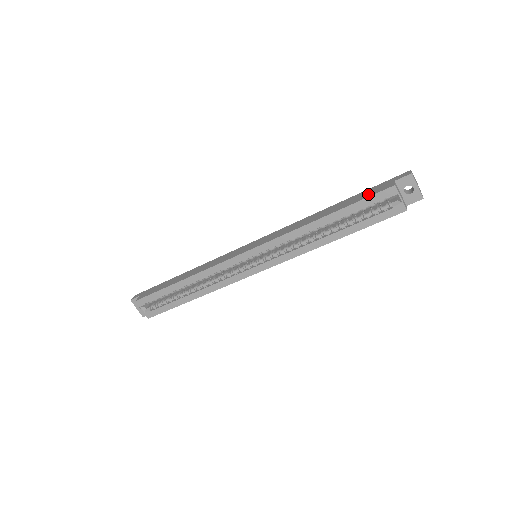
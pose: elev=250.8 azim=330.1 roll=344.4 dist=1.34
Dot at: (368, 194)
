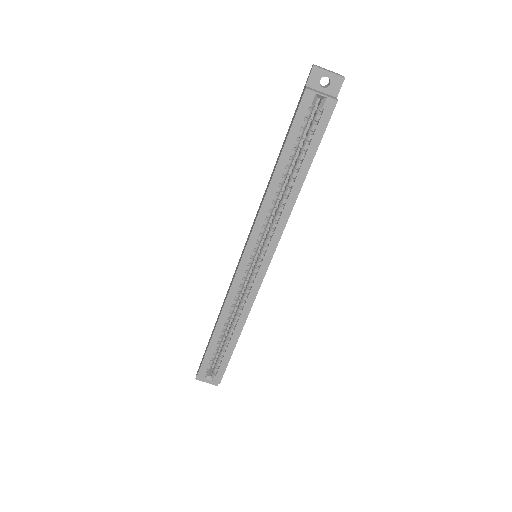
Dot at: (293, 118)
